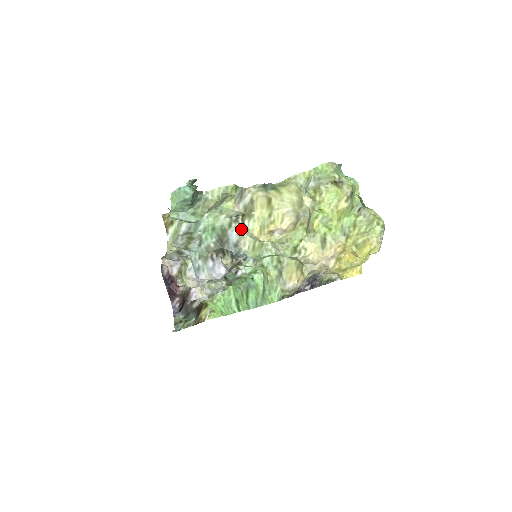
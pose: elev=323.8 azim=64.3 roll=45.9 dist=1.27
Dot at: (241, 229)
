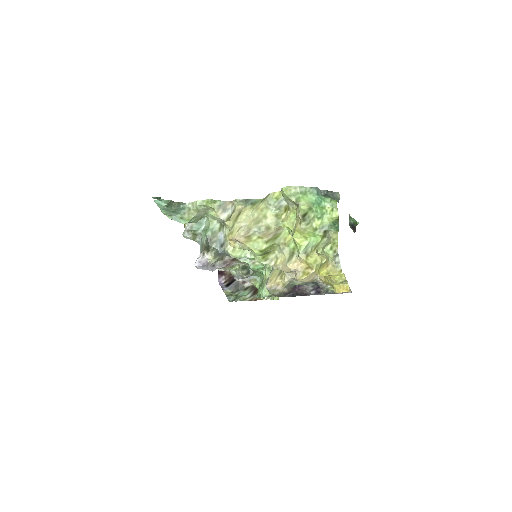
Dot at: occluded
